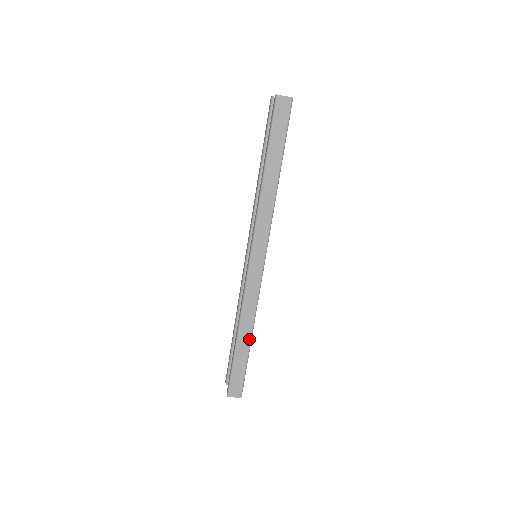
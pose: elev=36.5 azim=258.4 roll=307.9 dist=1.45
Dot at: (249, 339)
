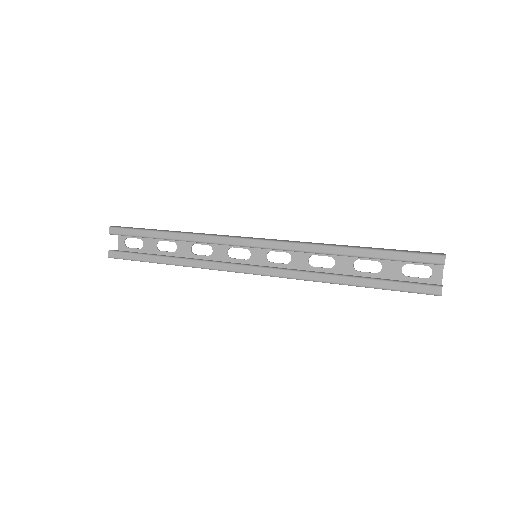
Dot at: occluded
